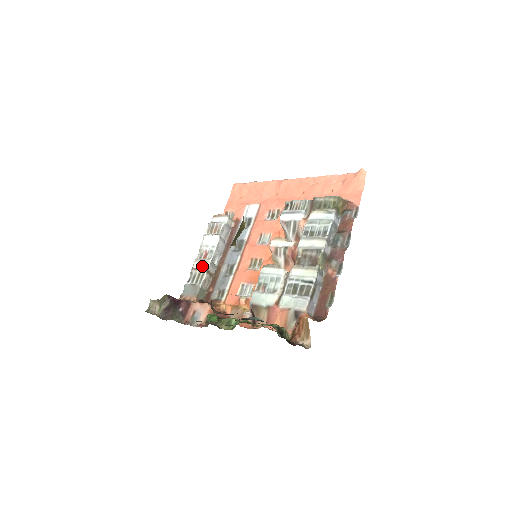
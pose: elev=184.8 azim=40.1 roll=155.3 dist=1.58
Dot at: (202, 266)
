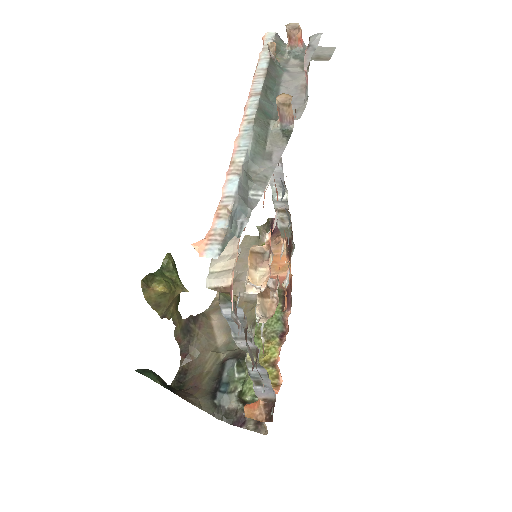
Dot at: occluded
